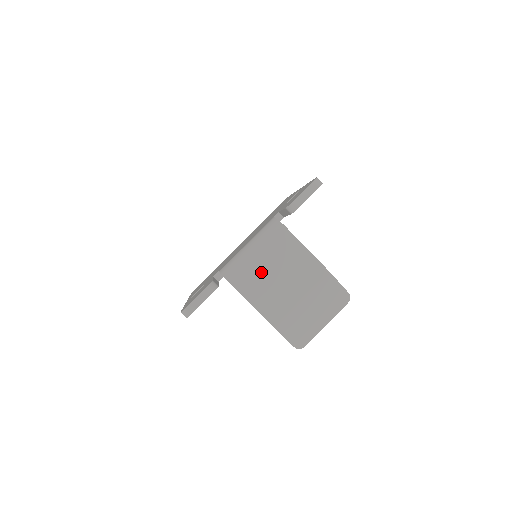
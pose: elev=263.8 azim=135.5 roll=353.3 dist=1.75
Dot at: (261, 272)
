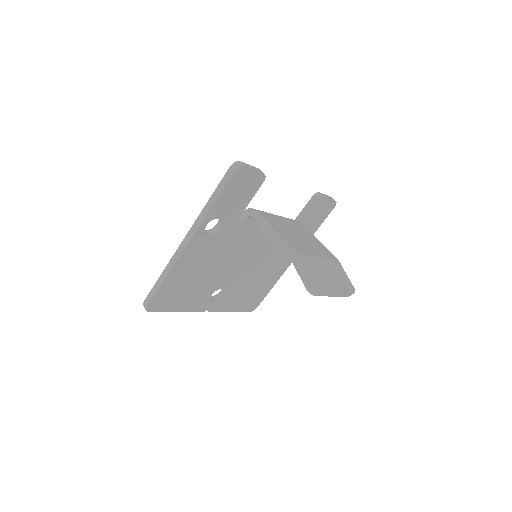
Dot at: (283, 224)
